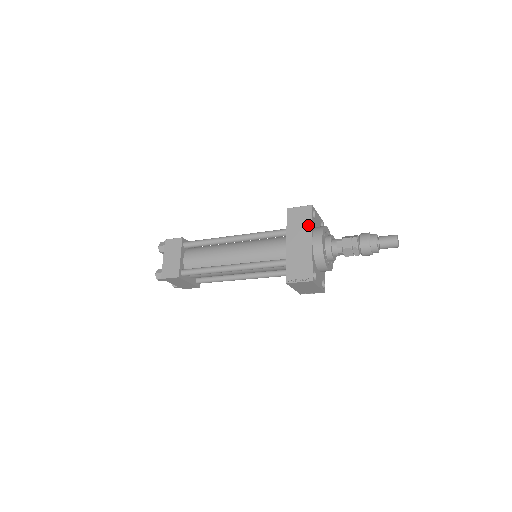
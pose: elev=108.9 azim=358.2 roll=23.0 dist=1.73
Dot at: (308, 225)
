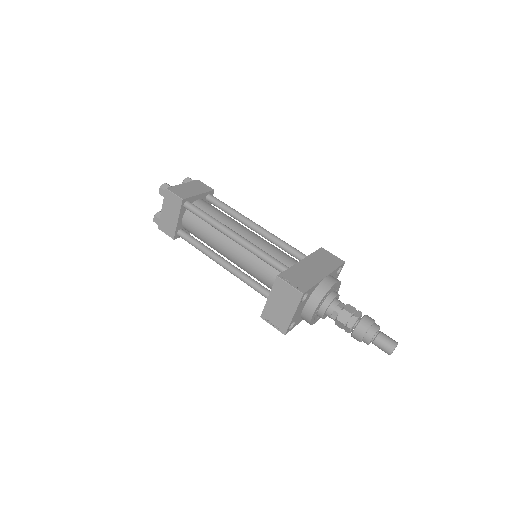
Dot at: (332, 267)
